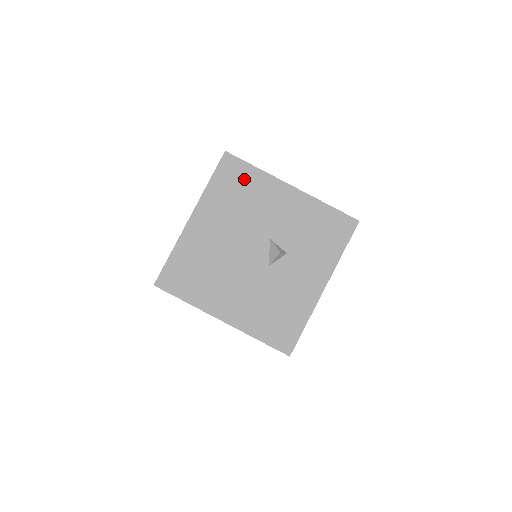
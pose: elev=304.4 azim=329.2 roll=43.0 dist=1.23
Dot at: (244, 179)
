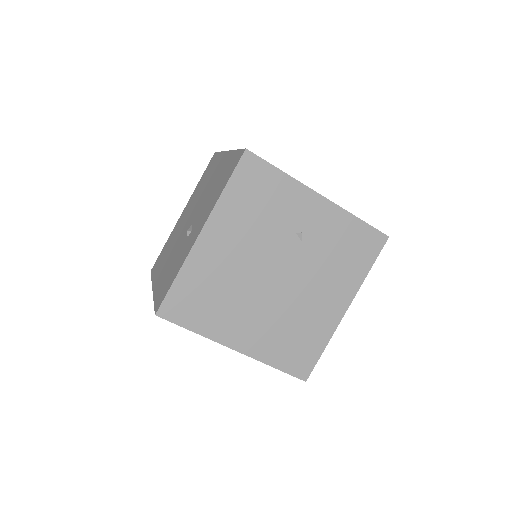
Dot at: occluded
